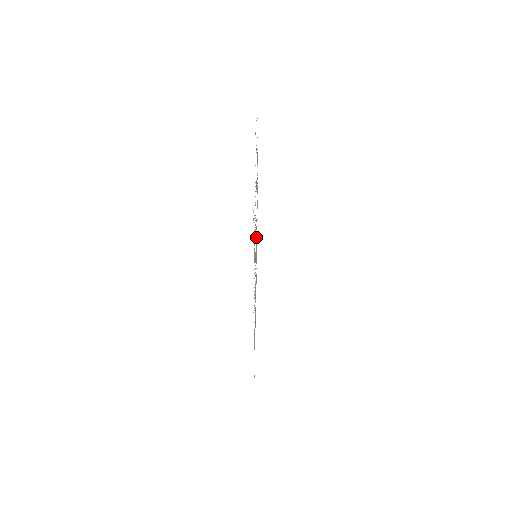
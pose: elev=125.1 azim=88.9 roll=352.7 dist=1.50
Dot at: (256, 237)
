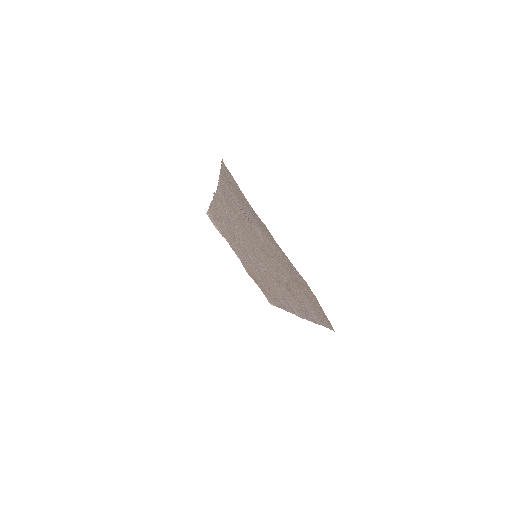
Dot at: (253, 247)
